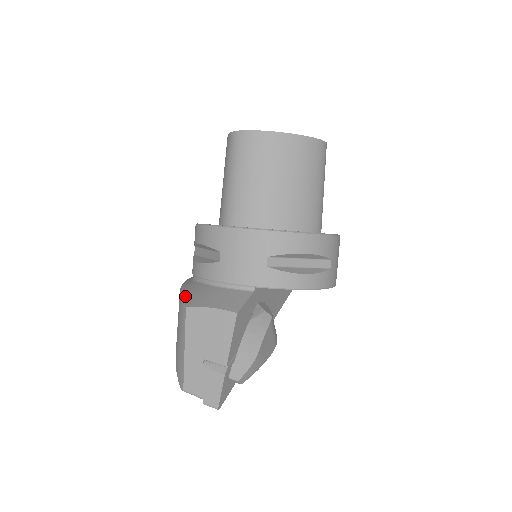
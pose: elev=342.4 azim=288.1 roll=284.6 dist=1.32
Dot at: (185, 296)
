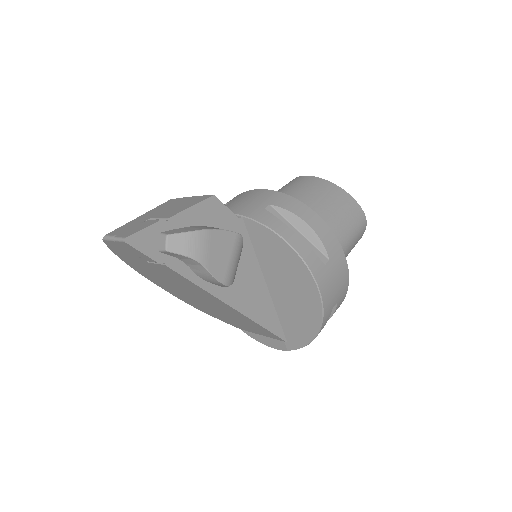
Dot at: occluded
